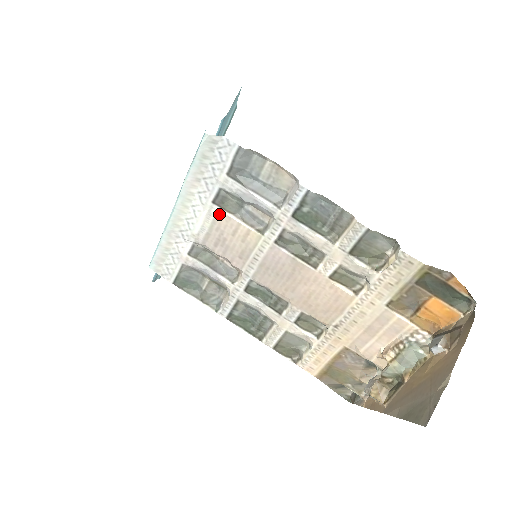
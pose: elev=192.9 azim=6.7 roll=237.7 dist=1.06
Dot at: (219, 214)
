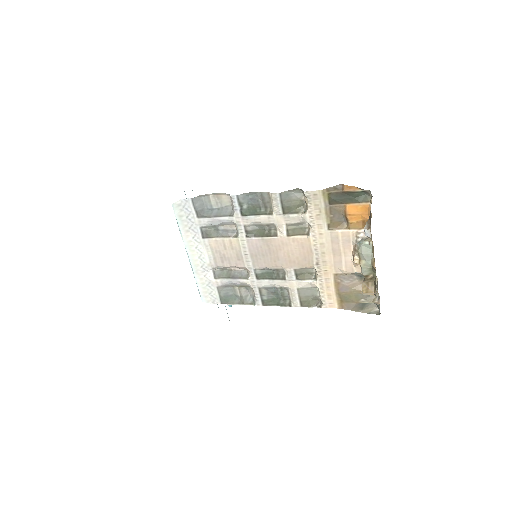
Dot at: (210, 242)
